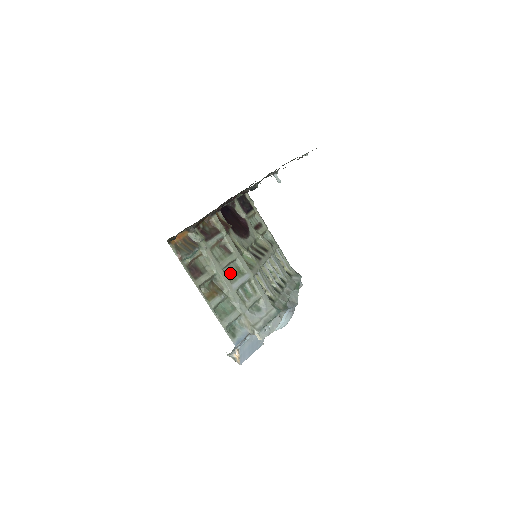
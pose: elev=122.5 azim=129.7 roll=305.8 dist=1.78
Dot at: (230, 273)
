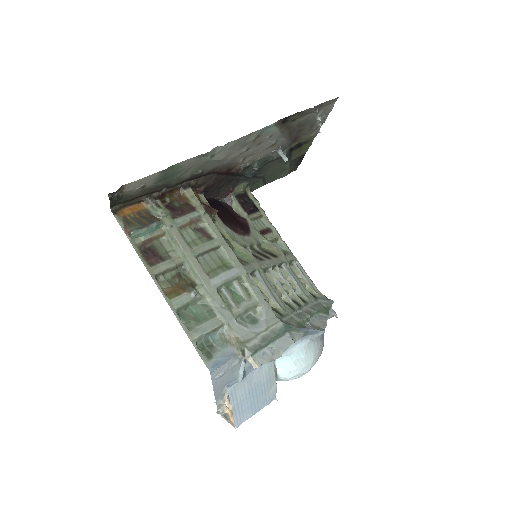
Dot at: (208, 264)
